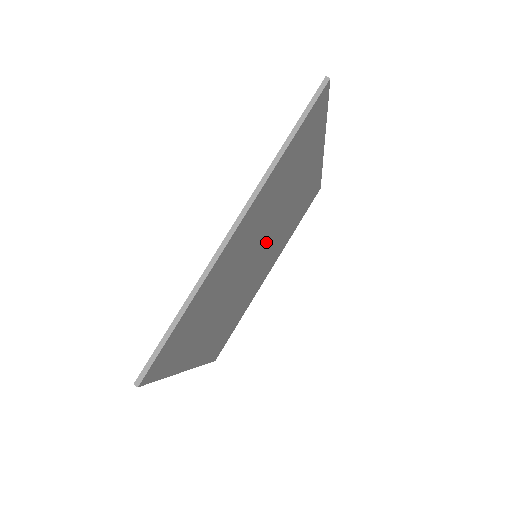
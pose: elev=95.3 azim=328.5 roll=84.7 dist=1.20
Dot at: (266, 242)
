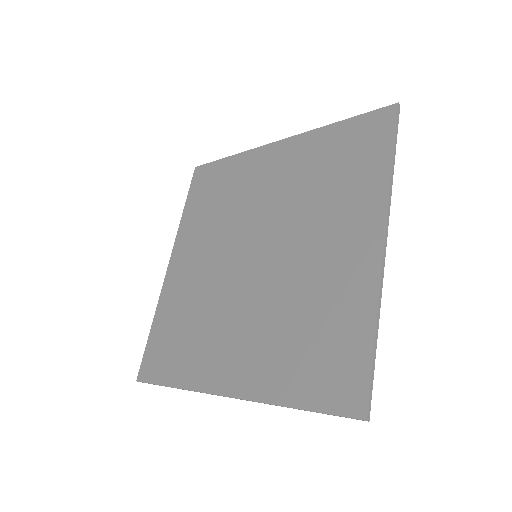
Dot at: (261, 240)
